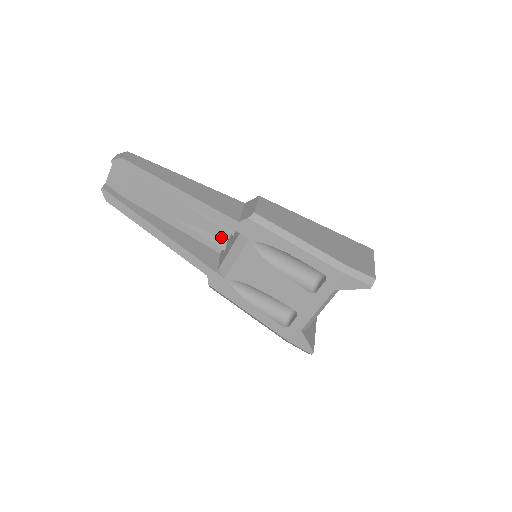
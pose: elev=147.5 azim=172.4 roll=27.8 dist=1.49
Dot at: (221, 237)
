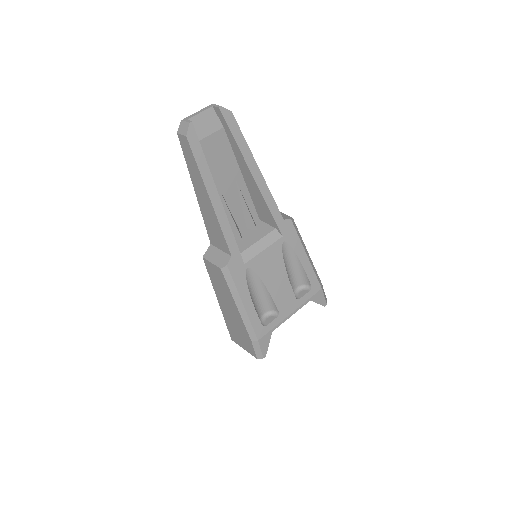
Dot at: (238, 227)
